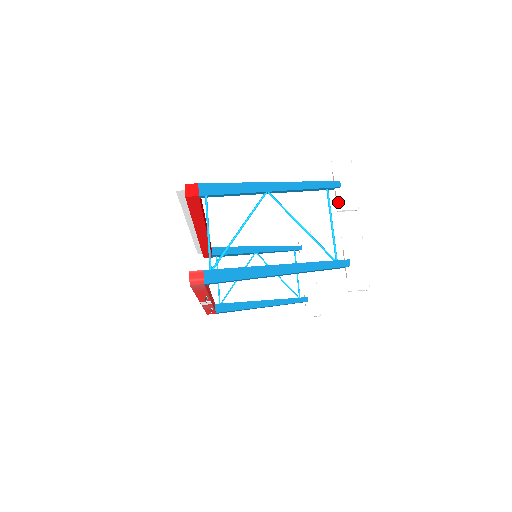
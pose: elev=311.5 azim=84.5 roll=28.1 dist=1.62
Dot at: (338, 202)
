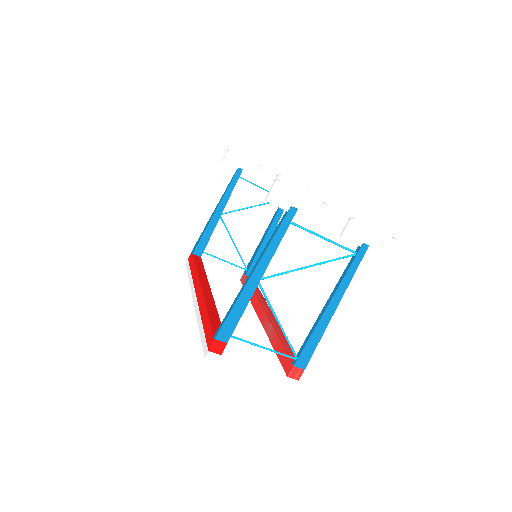
Dot at: (309, 221)
